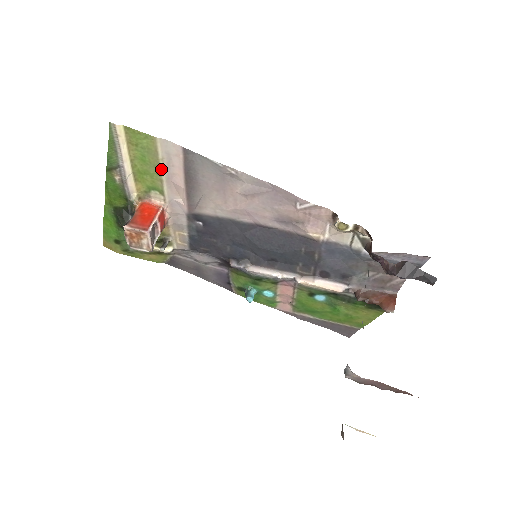
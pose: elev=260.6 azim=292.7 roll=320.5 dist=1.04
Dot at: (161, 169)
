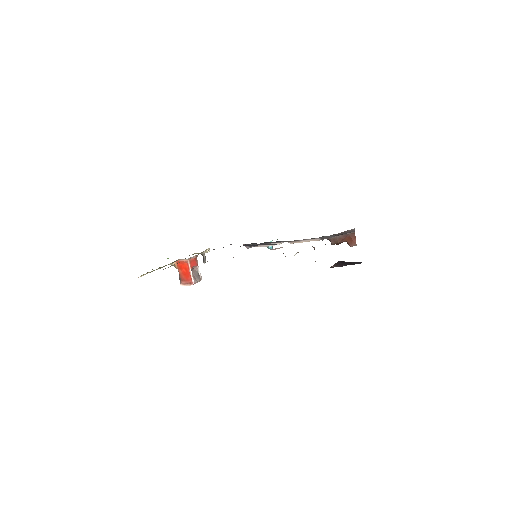
Dot at: occluded
